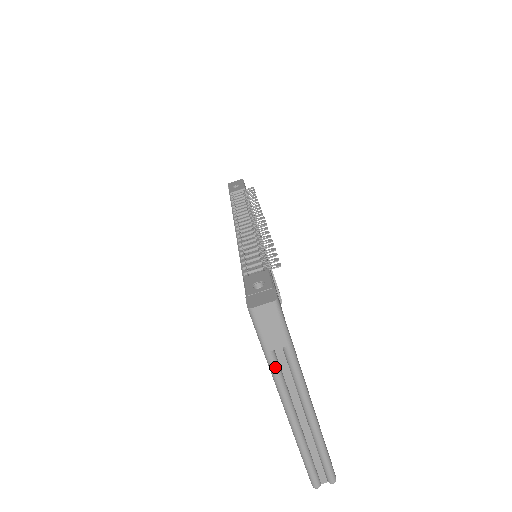
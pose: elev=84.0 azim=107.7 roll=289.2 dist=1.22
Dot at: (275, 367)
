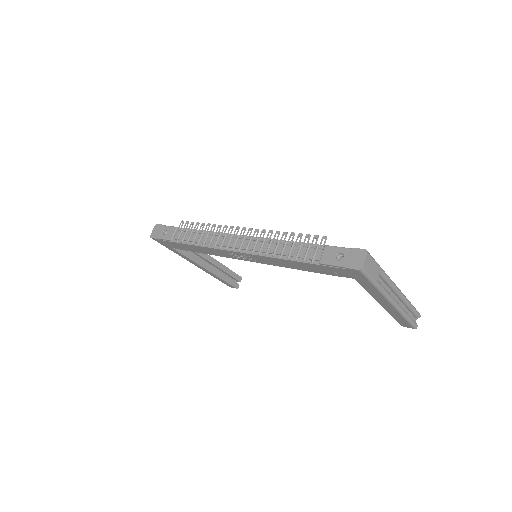
Dot at: (382, 287)
